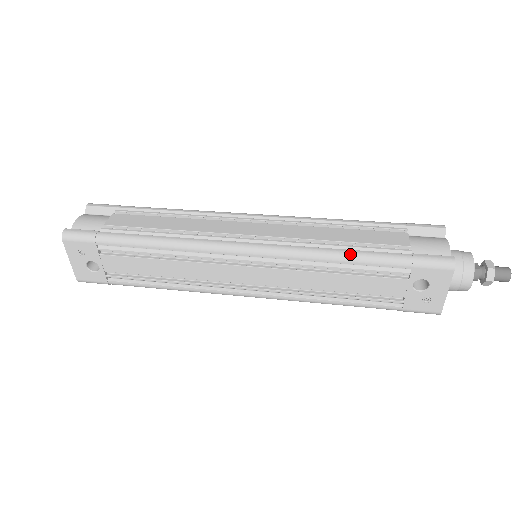
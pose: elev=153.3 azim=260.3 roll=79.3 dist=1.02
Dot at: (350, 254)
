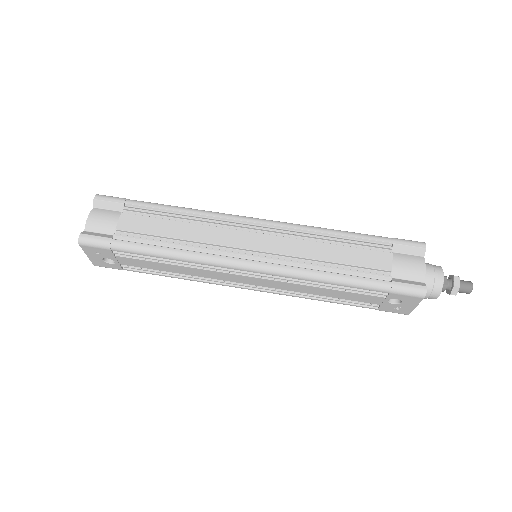
Dot at: (339, 279)
